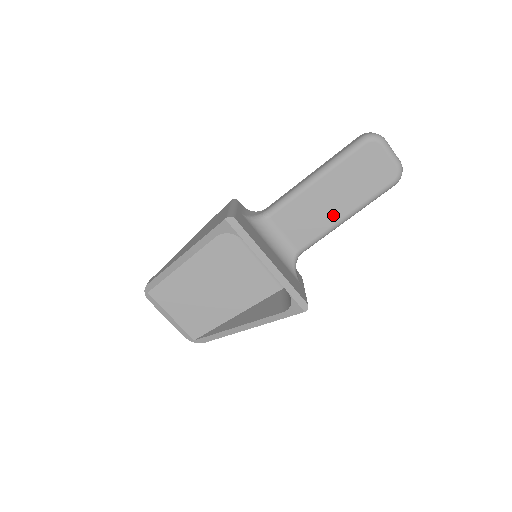
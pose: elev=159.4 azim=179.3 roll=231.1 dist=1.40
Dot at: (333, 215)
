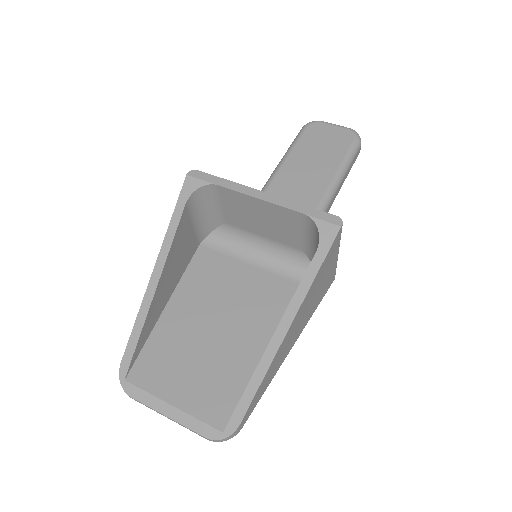
Dot at: (318, 185)
